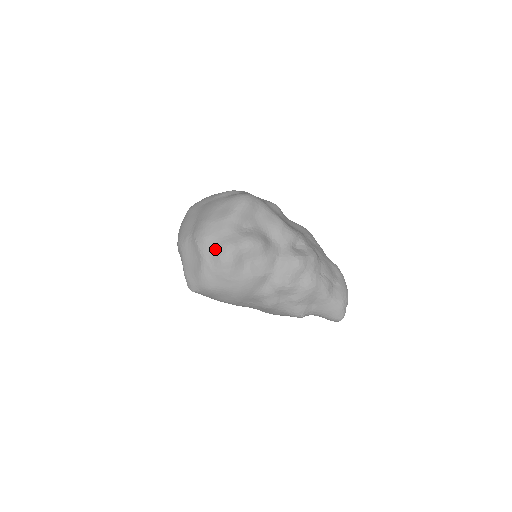
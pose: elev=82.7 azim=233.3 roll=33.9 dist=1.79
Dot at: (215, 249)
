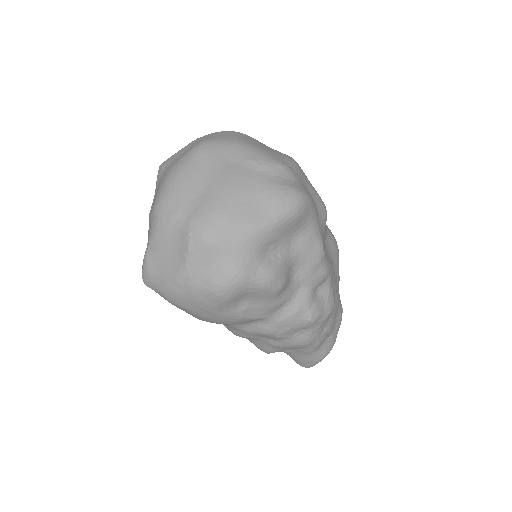
Dot at: (212, 269)
